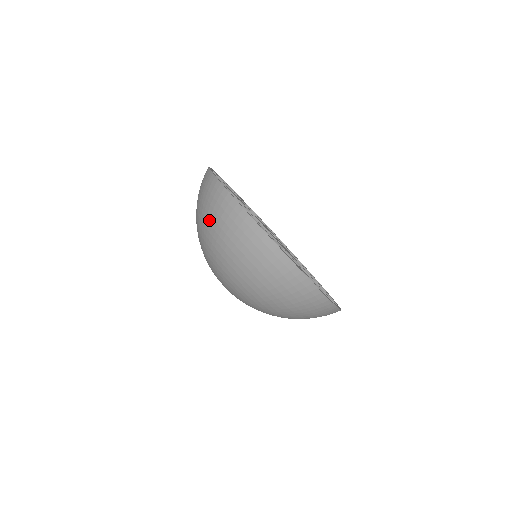
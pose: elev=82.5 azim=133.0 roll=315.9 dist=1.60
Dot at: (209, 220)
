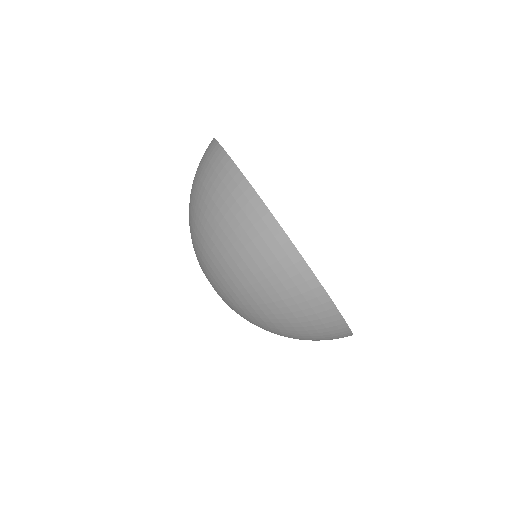
Dot at: (205, 198)
